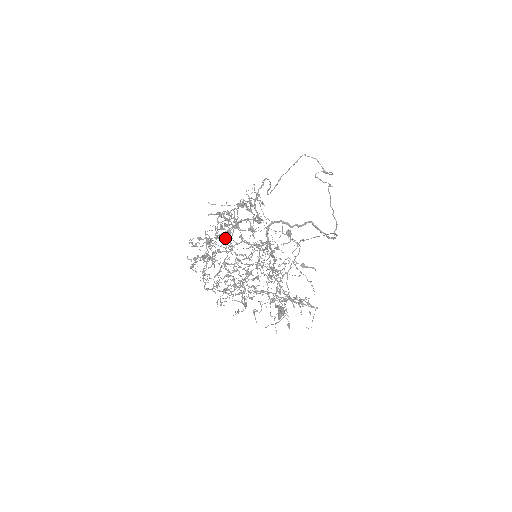
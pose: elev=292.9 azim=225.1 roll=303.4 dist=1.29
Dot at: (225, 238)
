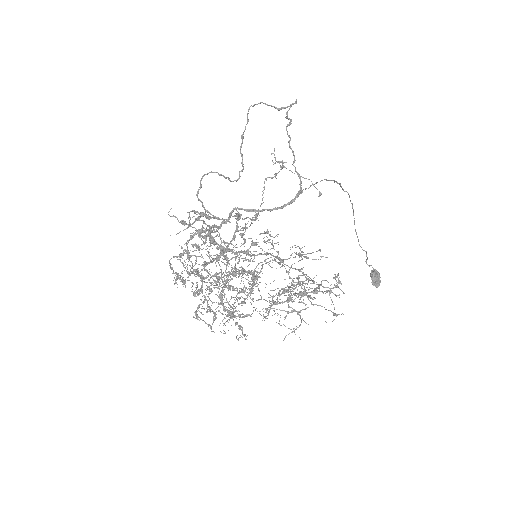
Dot at: occluded
